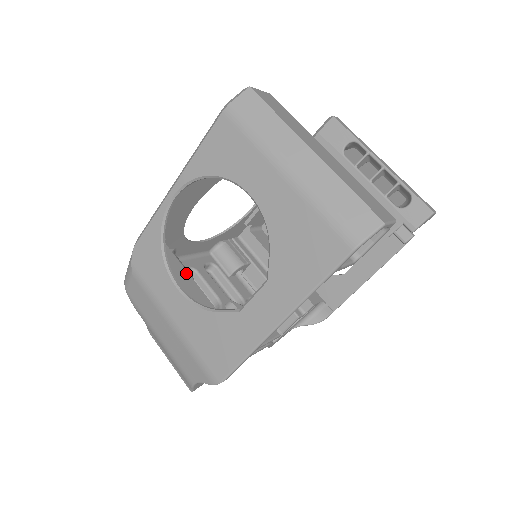
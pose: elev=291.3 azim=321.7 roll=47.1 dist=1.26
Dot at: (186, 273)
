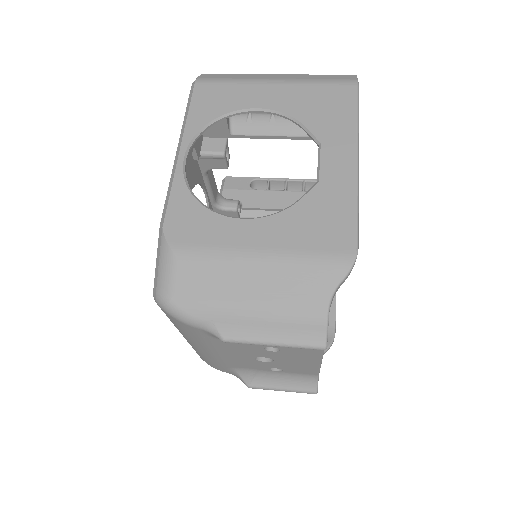
Dot at: occluded
